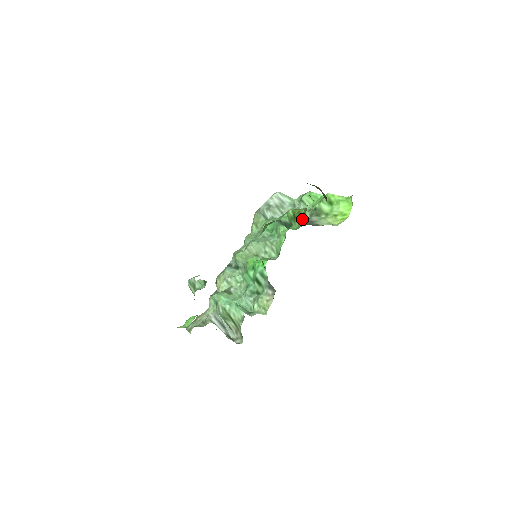
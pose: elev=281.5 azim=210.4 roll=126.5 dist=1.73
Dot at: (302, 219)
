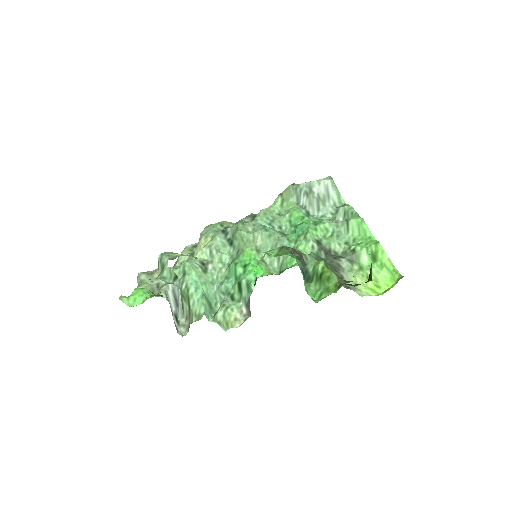
Dot at: (326, 292)
